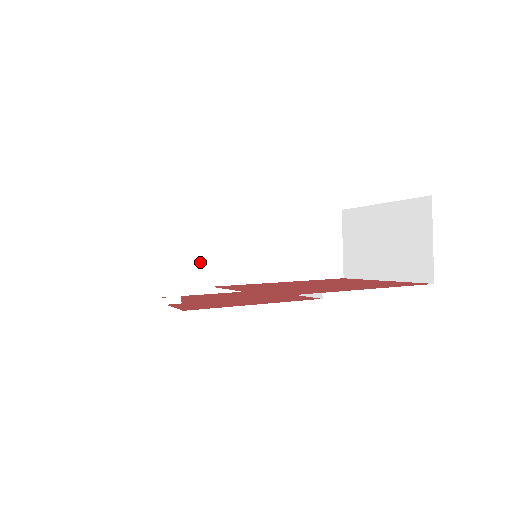
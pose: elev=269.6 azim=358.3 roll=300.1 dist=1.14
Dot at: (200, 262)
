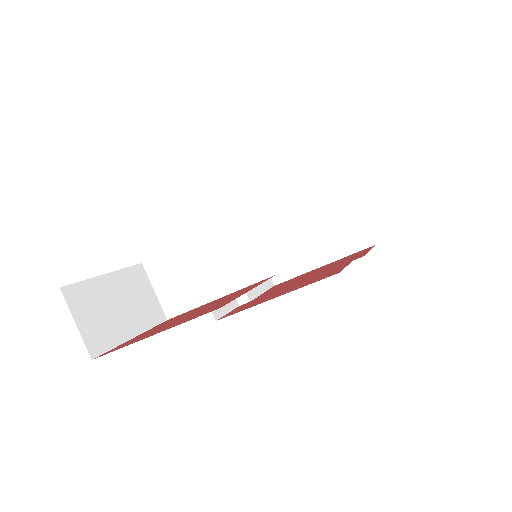
Dot at: (293, 245)
